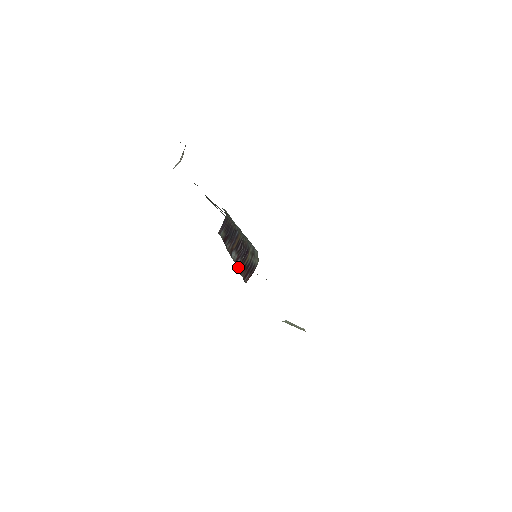
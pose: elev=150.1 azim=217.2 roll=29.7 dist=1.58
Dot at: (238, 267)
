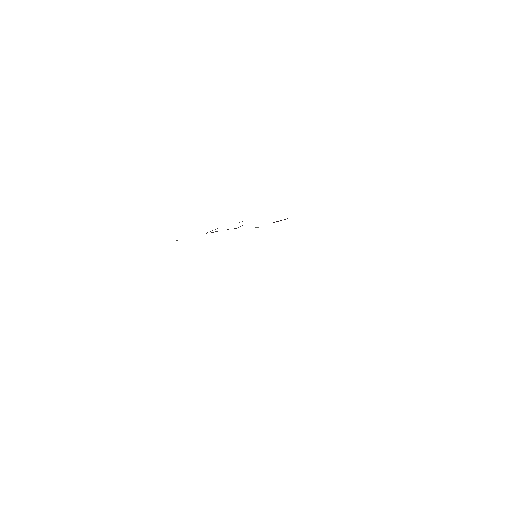
Dot at: occluded
